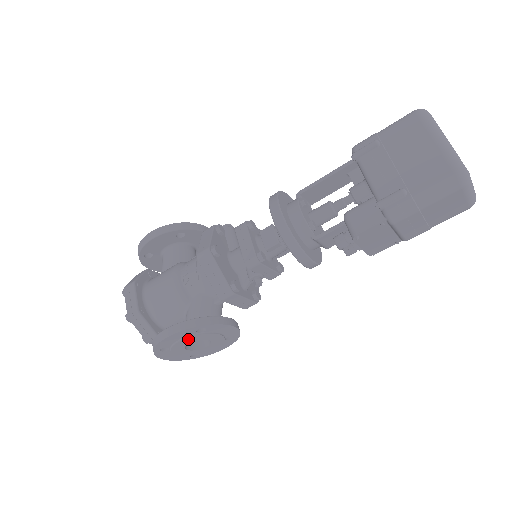
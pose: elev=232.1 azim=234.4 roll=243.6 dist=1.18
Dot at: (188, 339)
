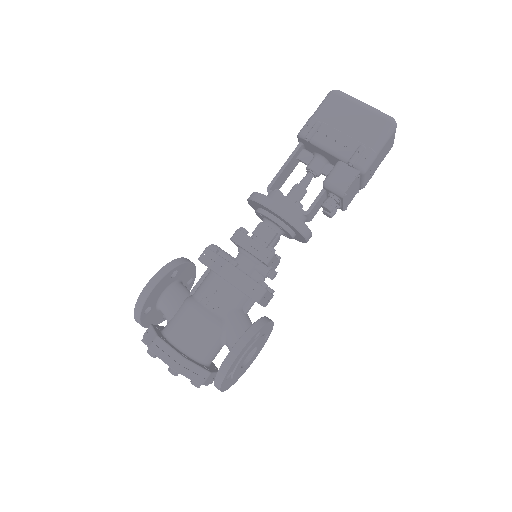
Dot at: (247, 352)
